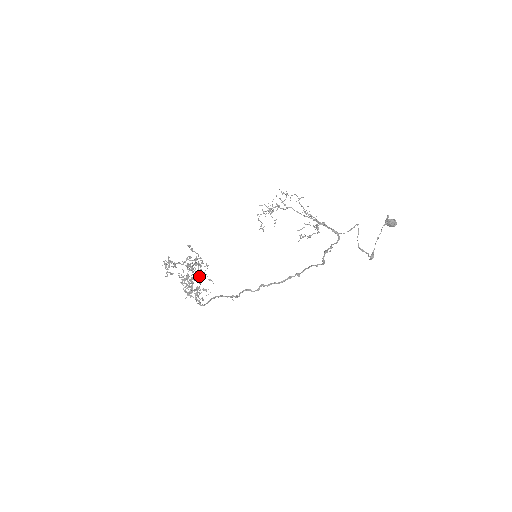
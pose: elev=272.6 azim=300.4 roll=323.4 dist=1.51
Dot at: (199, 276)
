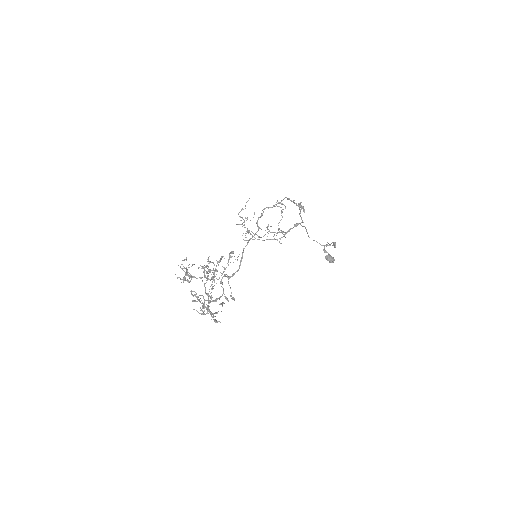
Dot at: (216, 298)
